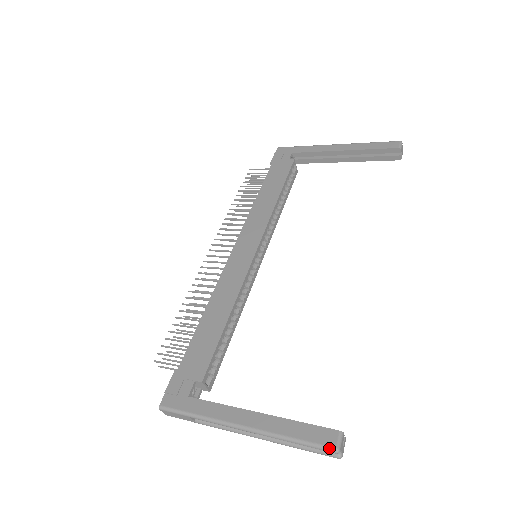
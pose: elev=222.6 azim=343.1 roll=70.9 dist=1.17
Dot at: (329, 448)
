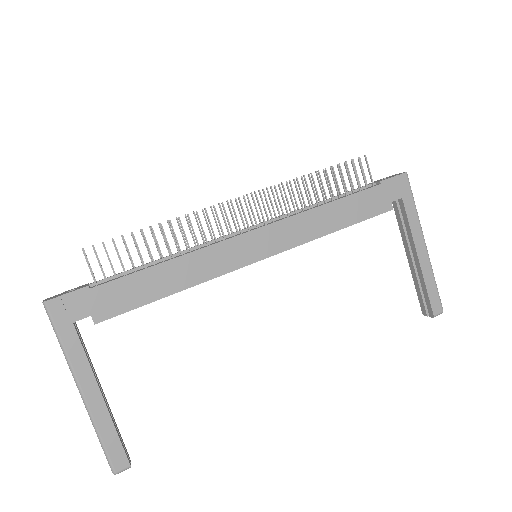
Dot at: (112, 469)
